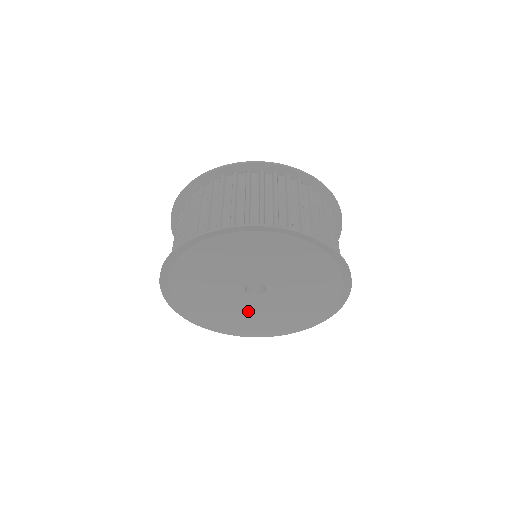
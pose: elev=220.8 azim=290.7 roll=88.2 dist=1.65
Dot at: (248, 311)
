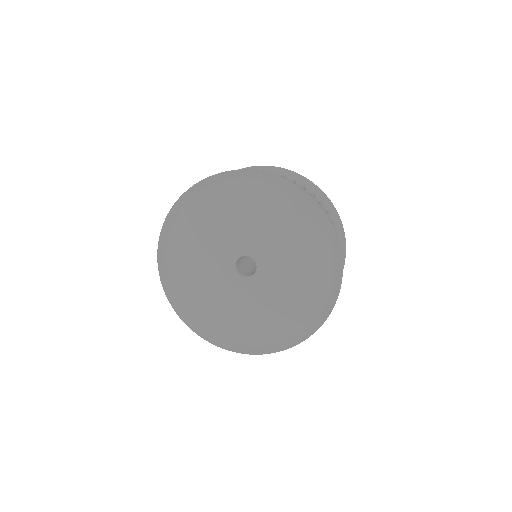
Dot at: (260, 305)
